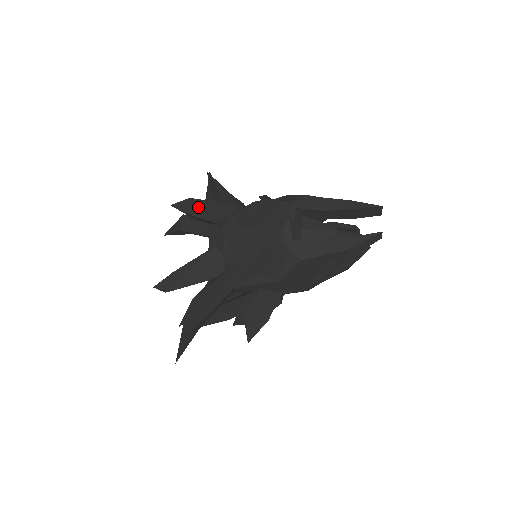
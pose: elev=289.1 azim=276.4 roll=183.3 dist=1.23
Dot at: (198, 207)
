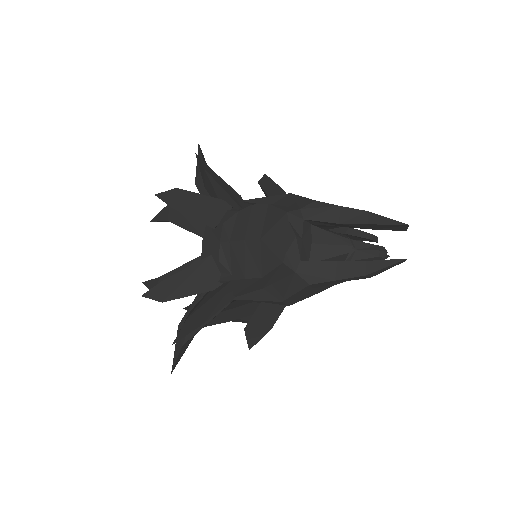
Dot at: (187, 202)
